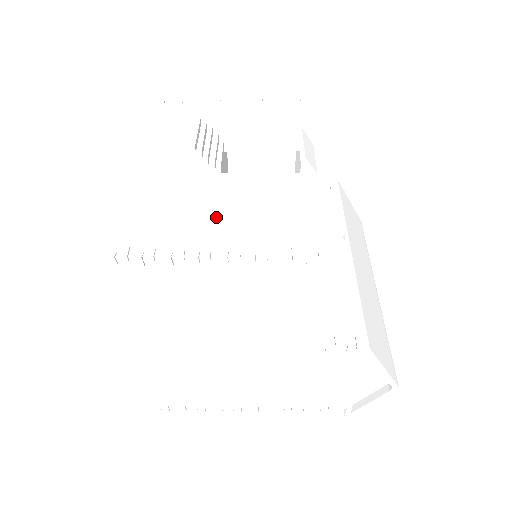
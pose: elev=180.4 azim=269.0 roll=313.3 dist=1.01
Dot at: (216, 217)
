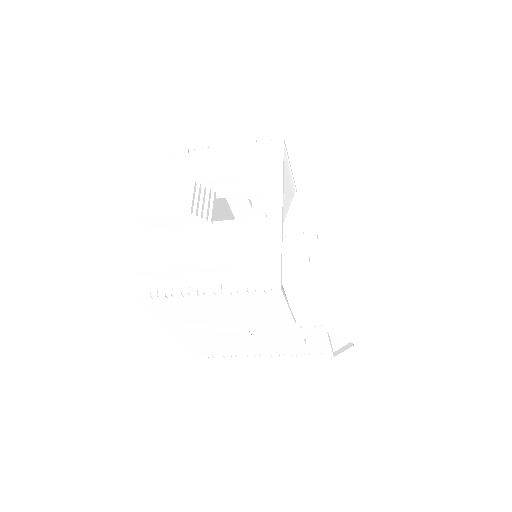
Dot at: (205, 267)
